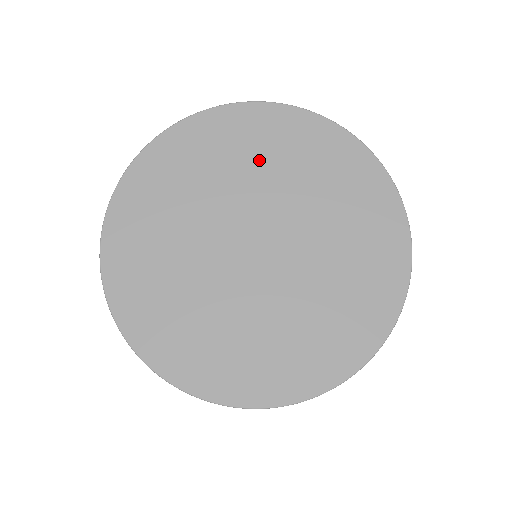
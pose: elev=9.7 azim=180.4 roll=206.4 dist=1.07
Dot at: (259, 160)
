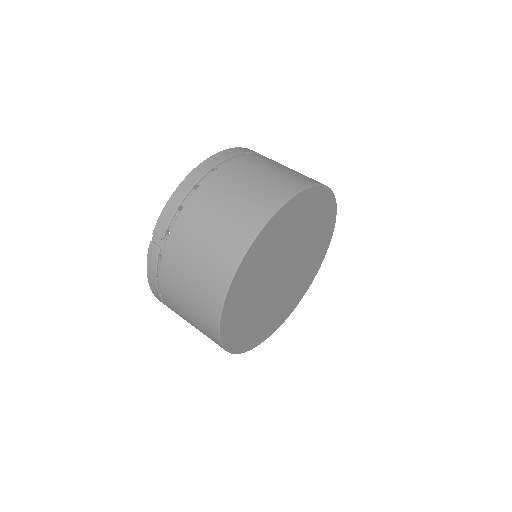
Dot at: (269, 255)
